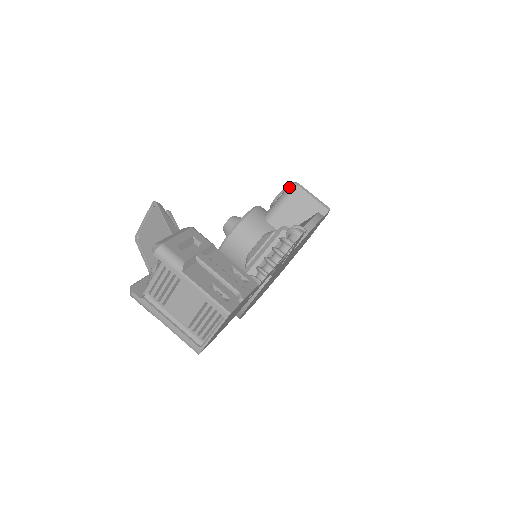
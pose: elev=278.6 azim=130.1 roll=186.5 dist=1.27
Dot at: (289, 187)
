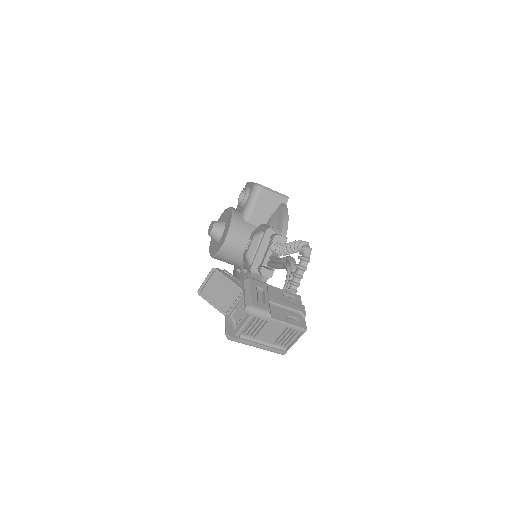
Dot at: (254, 190)
